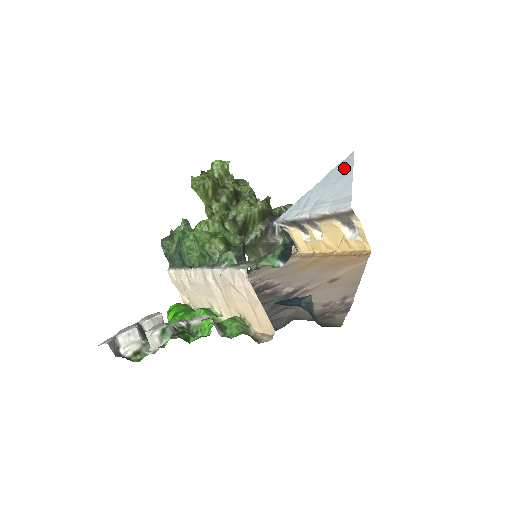
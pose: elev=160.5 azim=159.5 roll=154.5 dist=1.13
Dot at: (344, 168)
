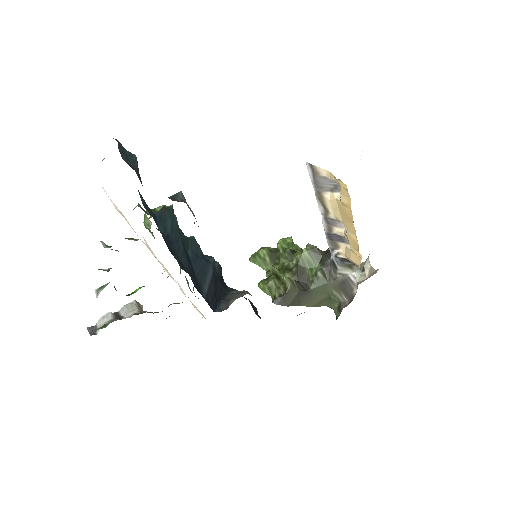
Dot at: occluded
